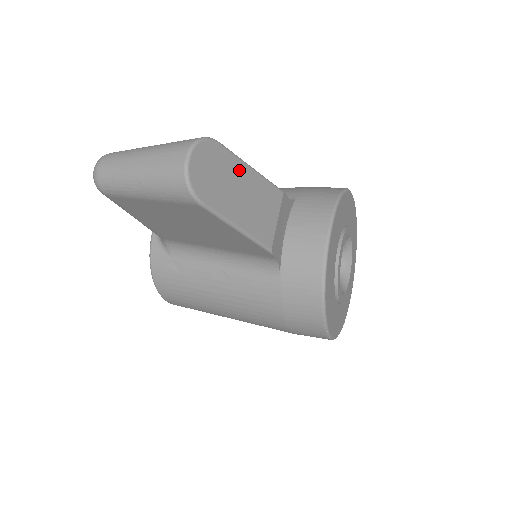
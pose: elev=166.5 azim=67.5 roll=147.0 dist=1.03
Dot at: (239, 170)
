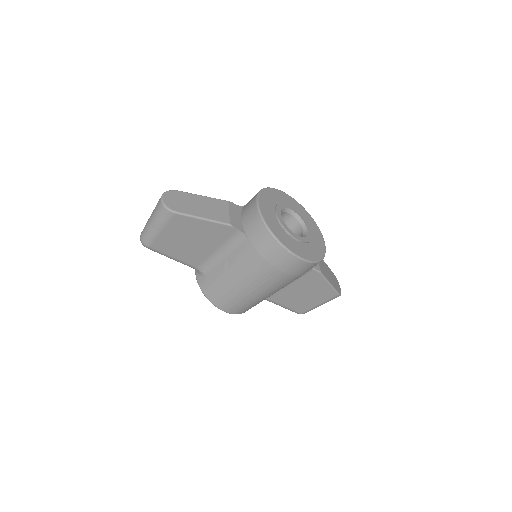
Dot at: (193, 198)
